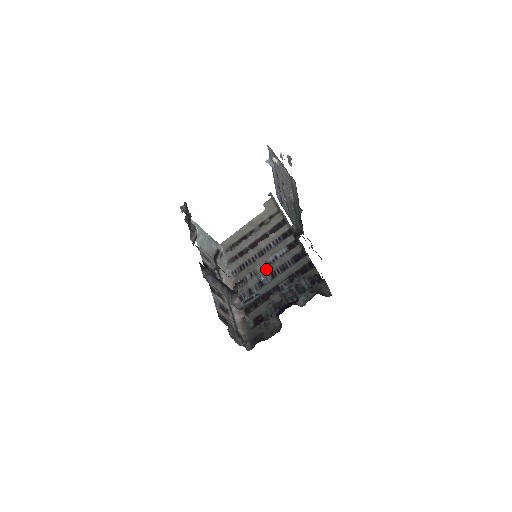
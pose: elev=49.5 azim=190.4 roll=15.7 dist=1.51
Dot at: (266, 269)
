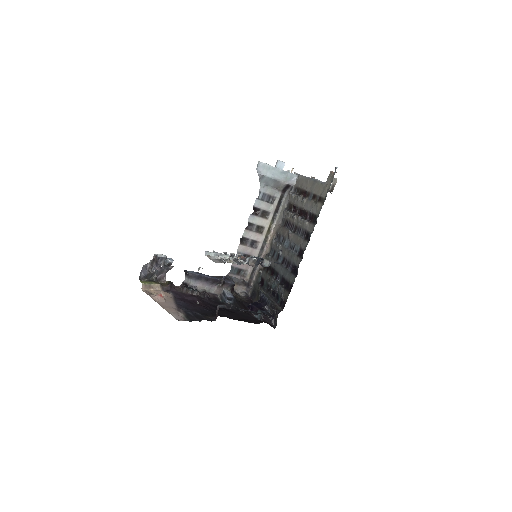
Dot at: (285, 250)
